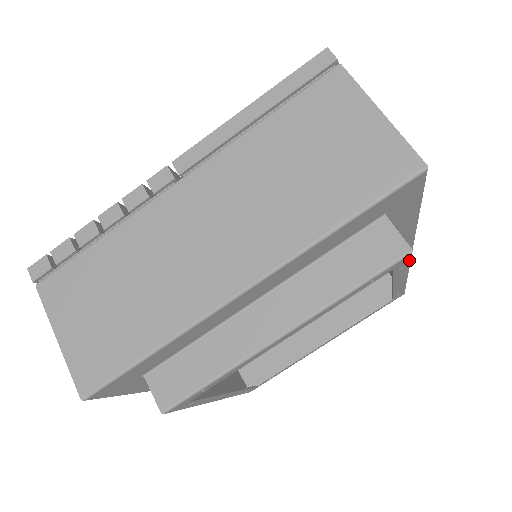
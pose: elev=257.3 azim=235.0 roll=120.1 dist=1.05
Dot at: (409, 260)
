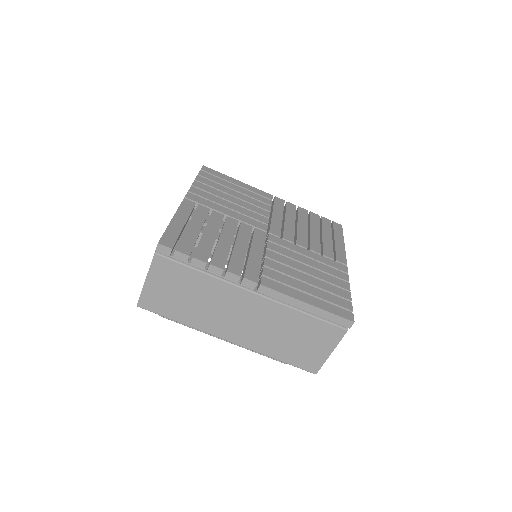
Dot at: occluded
